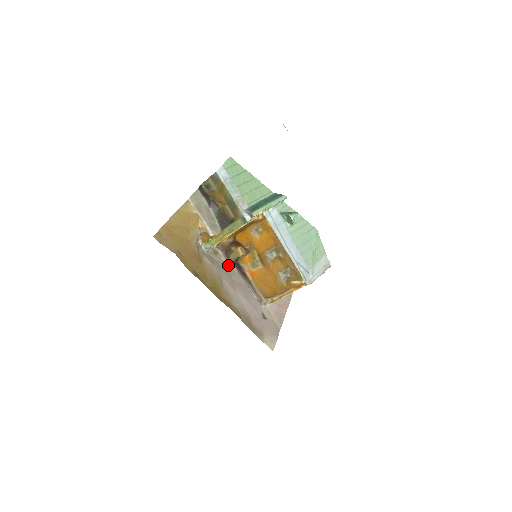
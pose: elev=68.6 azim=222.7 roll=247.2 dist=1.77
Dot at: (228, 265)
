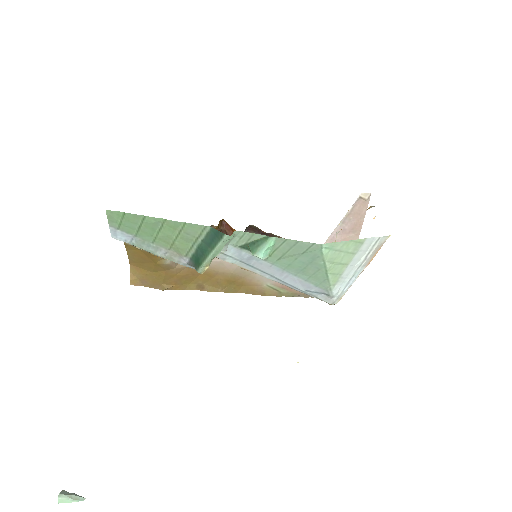
Dot at: occluded
